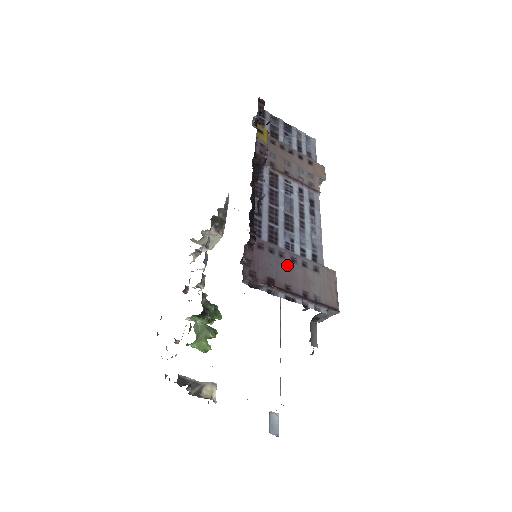
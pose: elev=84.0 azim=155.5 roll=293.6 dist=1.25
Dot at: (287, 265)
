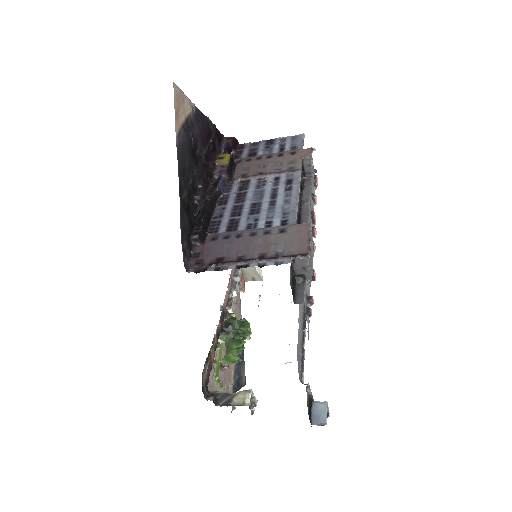
Dot at: (243, 241)
